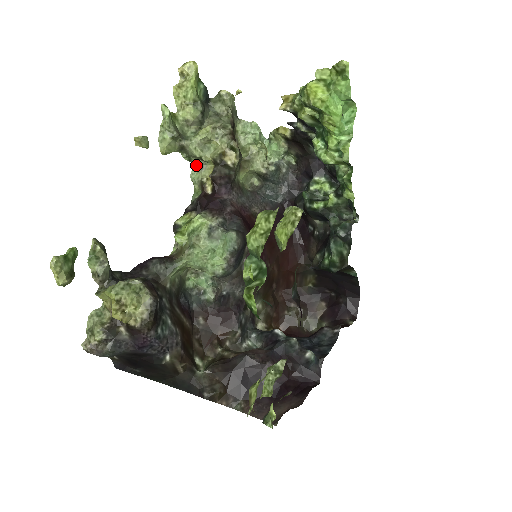
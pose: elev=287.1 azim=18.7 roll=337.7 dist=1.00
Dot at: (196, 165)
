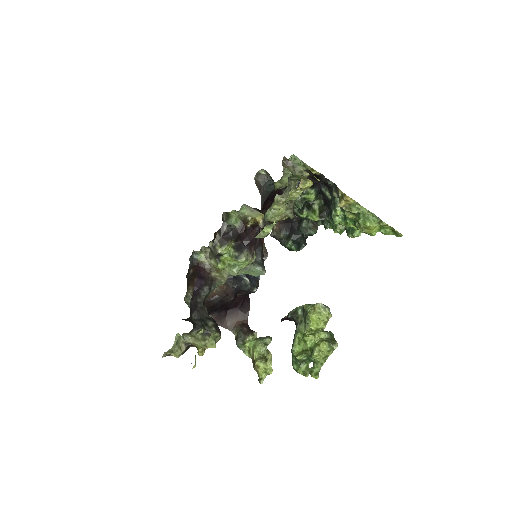
Dot at: (247, 205)
